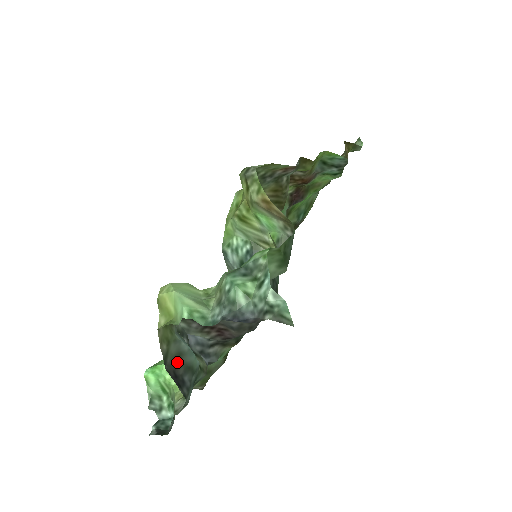
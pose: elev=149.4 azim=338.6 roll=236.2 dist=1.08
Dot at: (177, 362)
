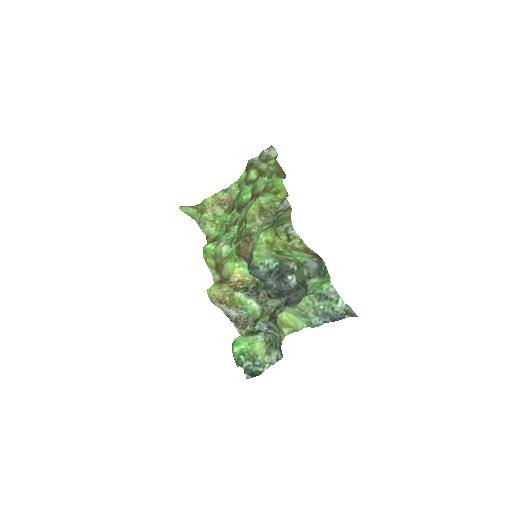
Dot at: occluded
